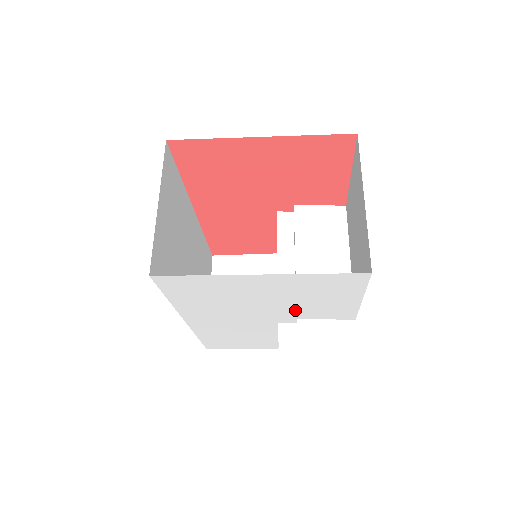
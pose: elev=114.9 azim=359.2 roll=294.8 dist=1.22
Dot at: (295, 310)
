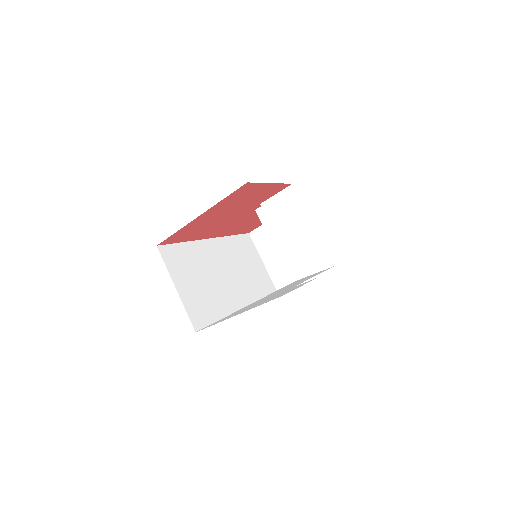
Dot at: (290, 287)
